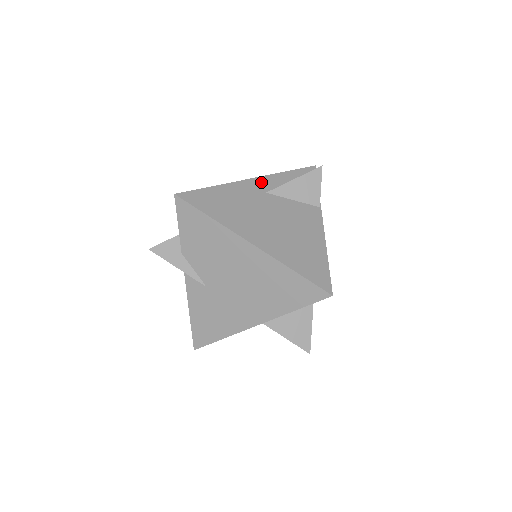
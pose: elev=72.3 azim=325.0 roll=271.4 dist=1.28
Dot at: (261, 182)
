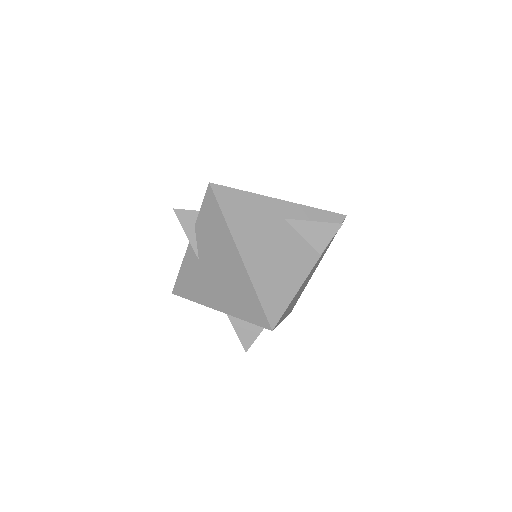
Dot at: (287, 207)
